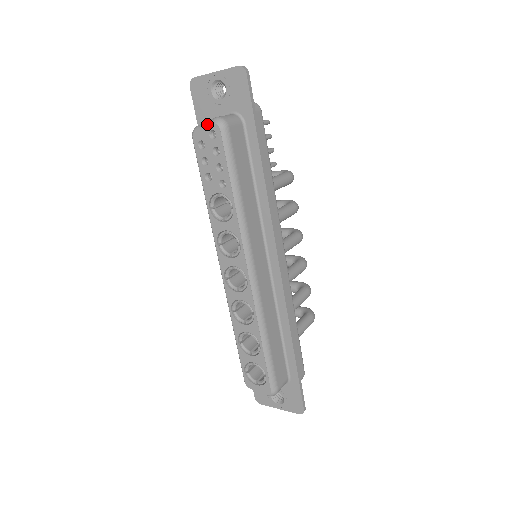
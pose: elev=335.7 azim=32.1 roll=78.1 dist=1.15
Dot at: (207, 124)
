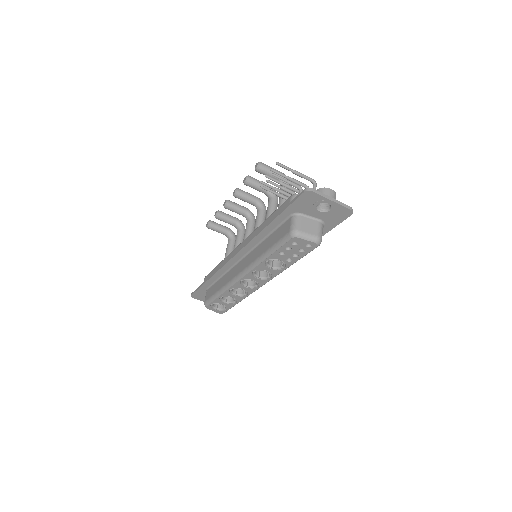
Dot at: (310, 240)
